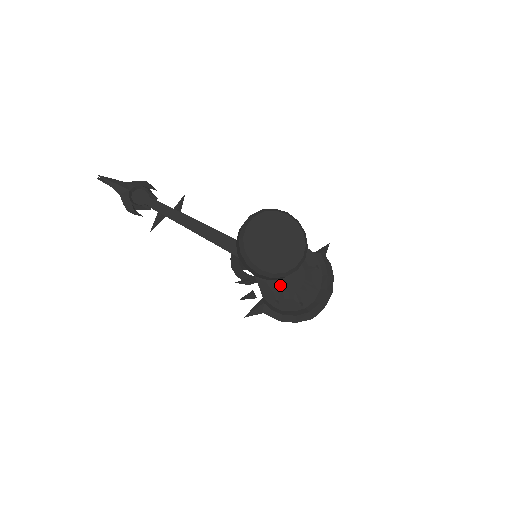
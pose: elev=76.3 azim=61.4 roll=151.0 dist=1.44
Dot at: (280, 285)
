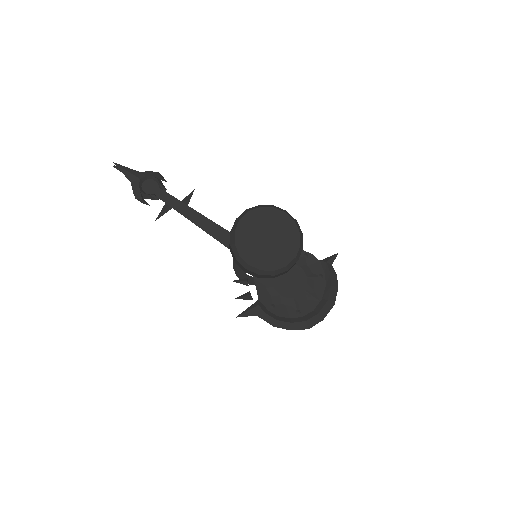
Dot at: (279, 289)
